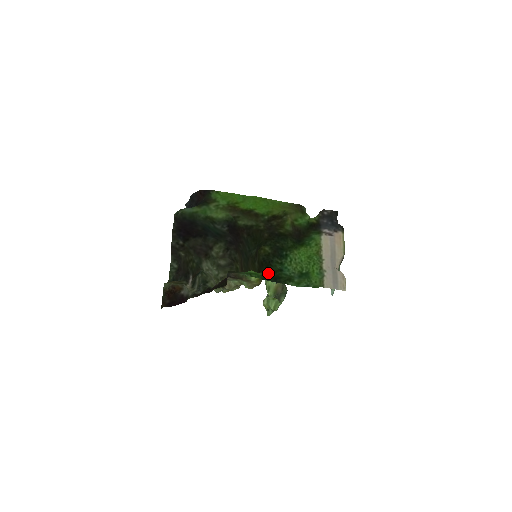
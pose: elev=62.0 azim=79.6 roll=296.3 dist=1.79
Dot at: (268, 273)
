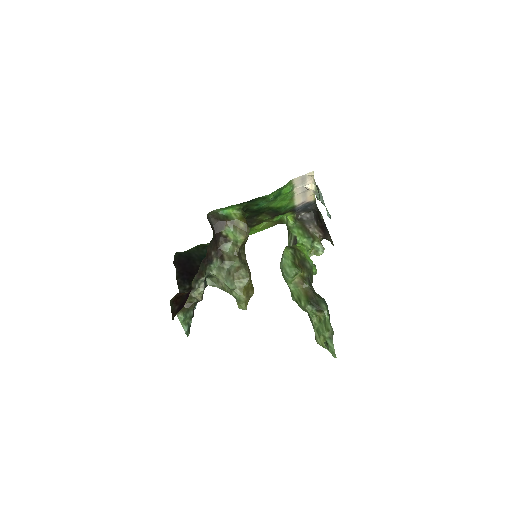
Dot at: (244, 205)
